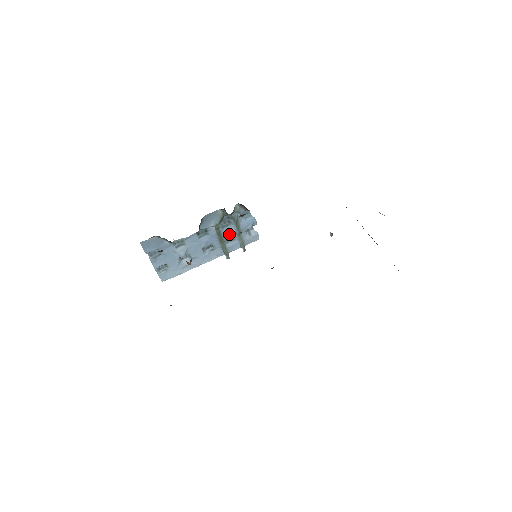
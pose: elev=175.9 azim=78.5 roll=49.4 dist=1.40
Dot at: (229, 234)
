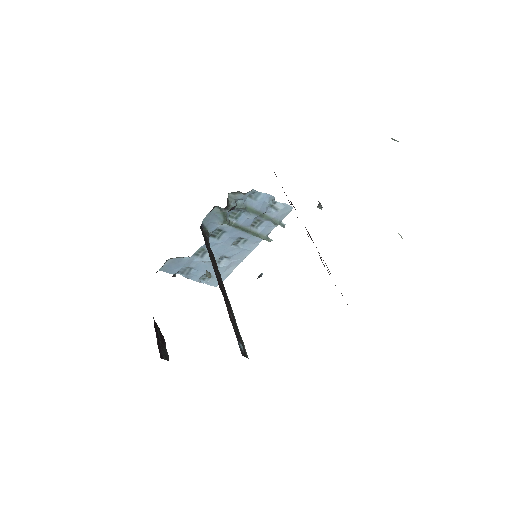
Dot at: (250, 221)
